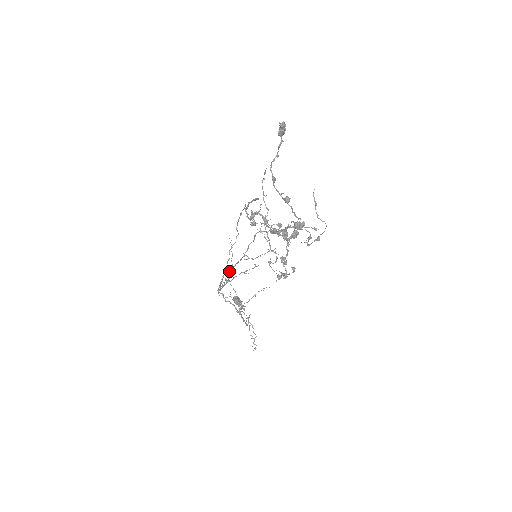
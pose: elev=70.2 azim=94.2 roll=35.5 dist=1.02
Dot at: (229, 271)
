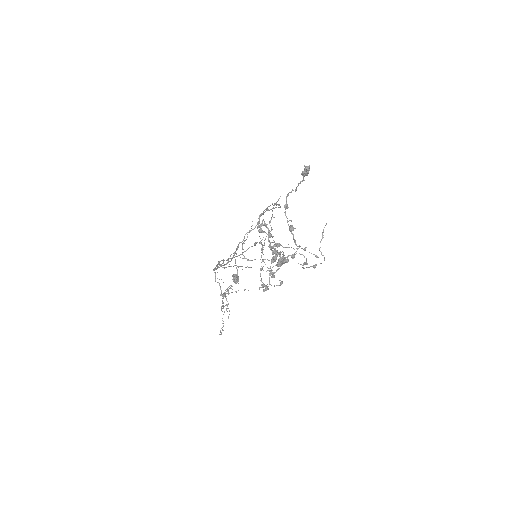
Dot at: (226, 260)
